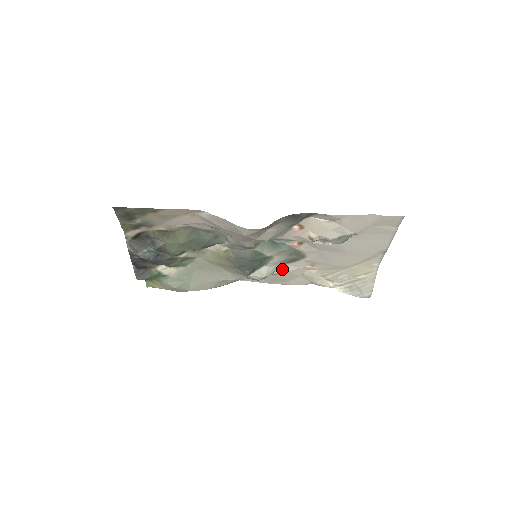
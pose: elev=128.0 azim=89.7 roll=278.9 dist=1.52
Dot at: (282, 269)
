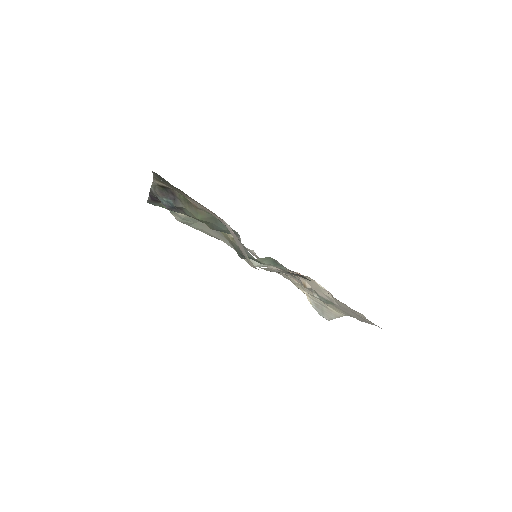
Dot at: (273, 267)
